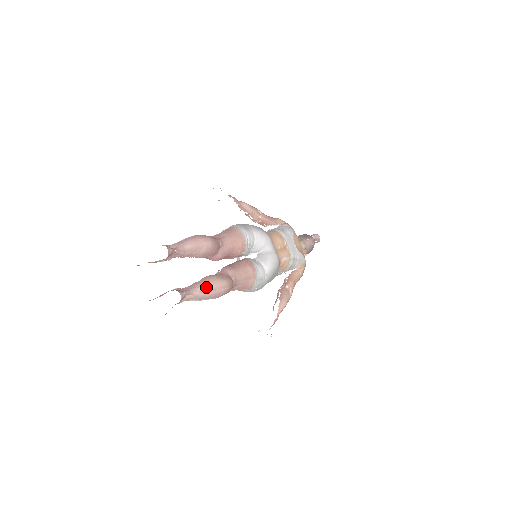
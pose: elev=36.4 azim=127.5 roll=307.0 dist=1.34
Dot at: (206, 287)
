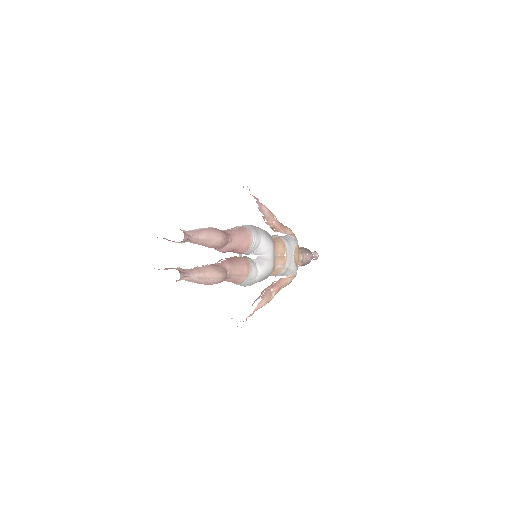
Dot at: (203, 274)
